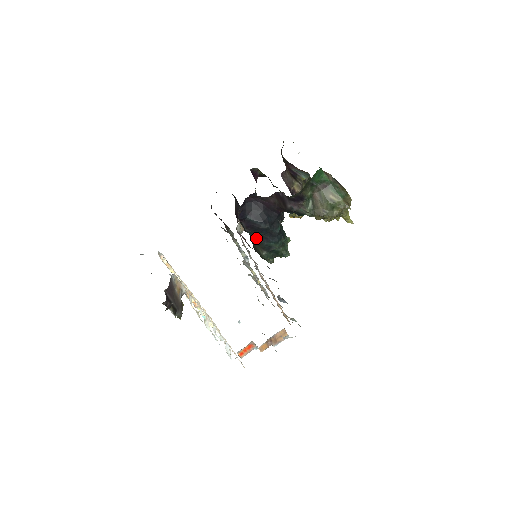
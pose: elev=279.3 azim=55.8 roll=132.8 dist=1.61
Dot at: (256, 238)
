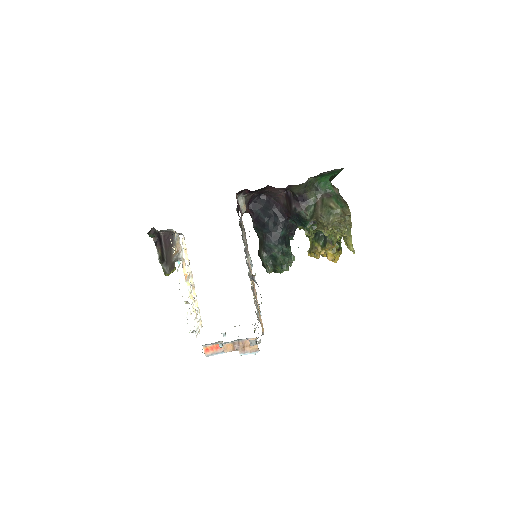
Dot at: (260, 237)
